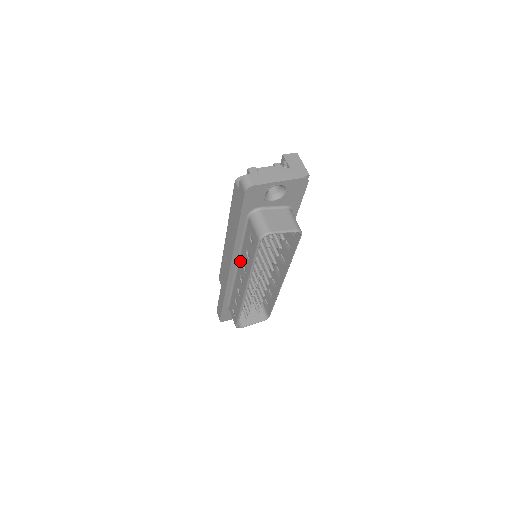
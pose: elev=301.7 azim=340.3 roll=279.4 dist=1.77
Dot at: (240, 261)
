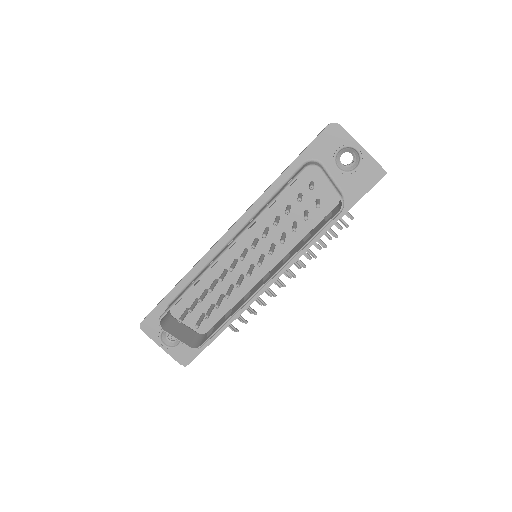
Dot at: occluded
